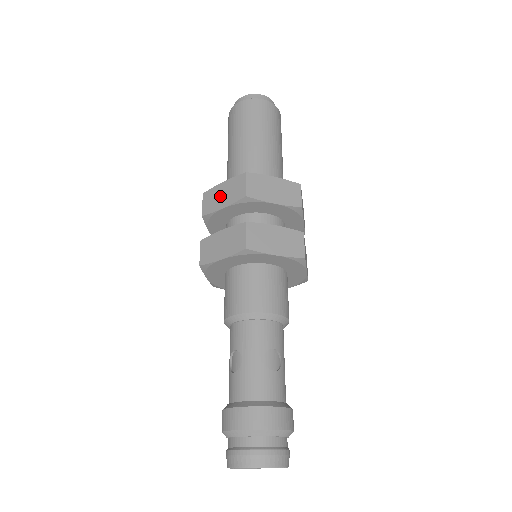
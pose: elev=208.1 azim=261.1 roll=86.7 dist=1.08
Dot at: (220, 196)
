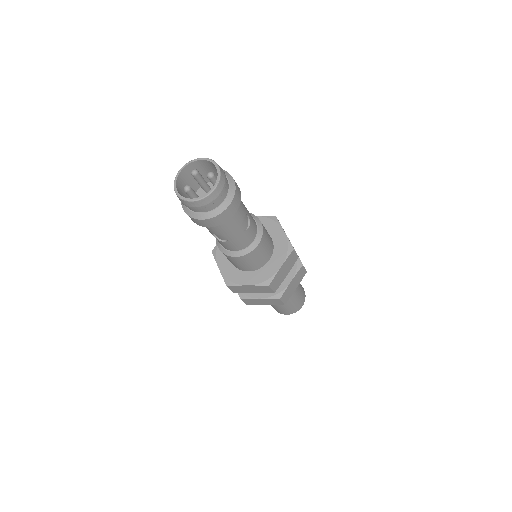
Dot at: occluded
